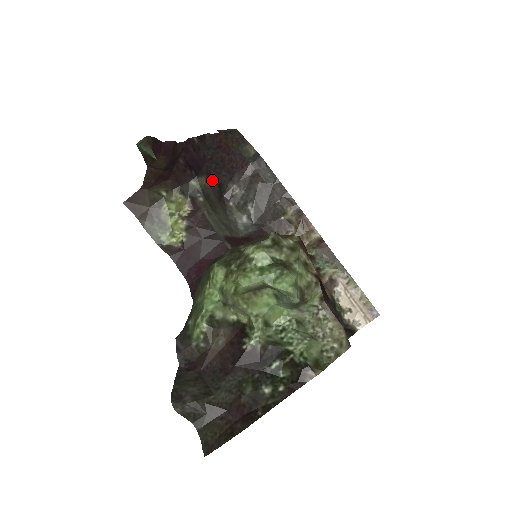
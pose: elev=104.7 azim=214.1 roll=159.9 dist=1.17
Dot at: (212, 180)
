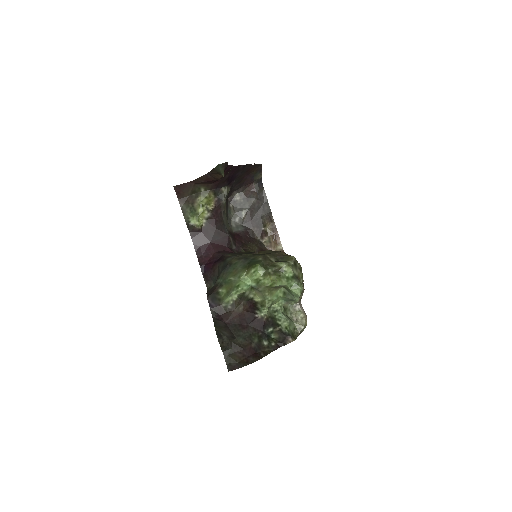
Dot at: occluded
